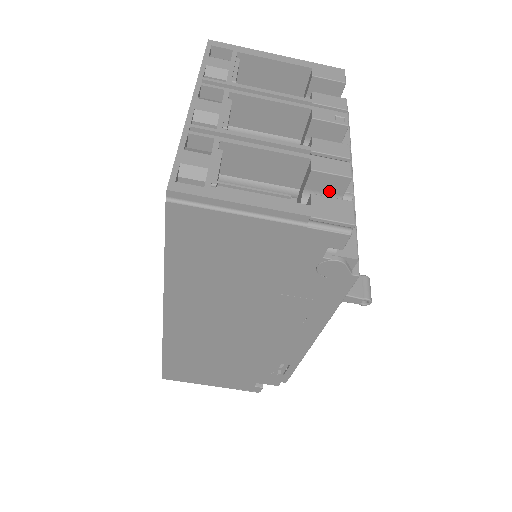
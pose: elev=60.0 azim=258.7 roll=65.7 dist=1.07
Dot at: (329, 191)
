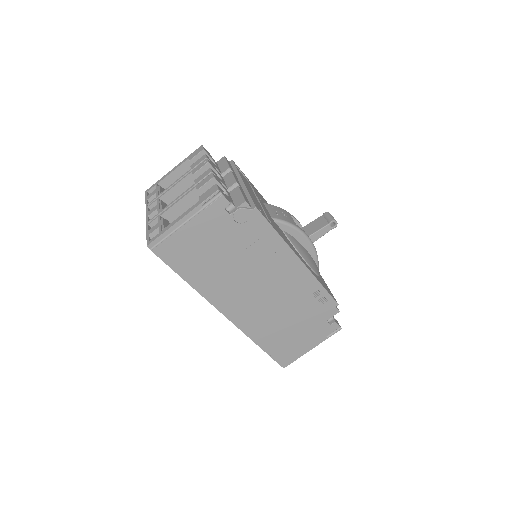
Dot at: occluded
